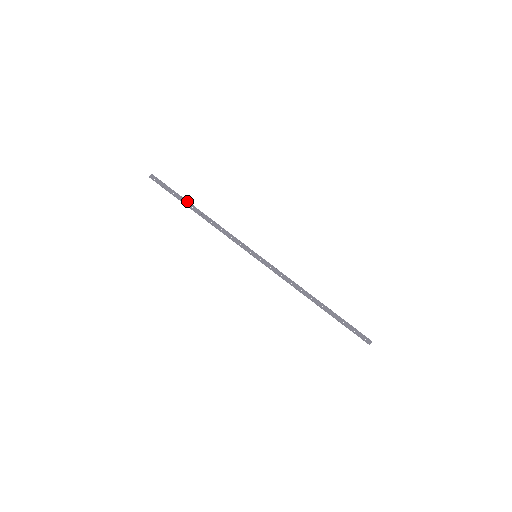
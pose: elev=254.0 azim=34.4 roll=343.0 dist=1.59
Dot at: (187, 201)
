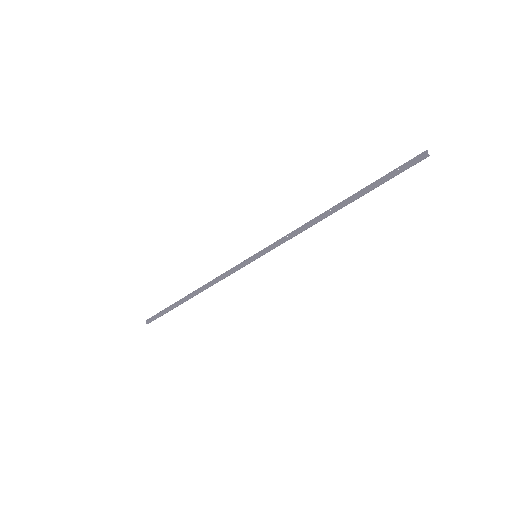
Dot at: (180, 300)
